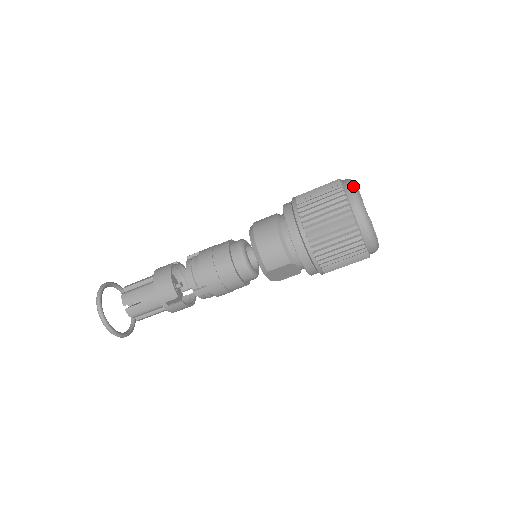
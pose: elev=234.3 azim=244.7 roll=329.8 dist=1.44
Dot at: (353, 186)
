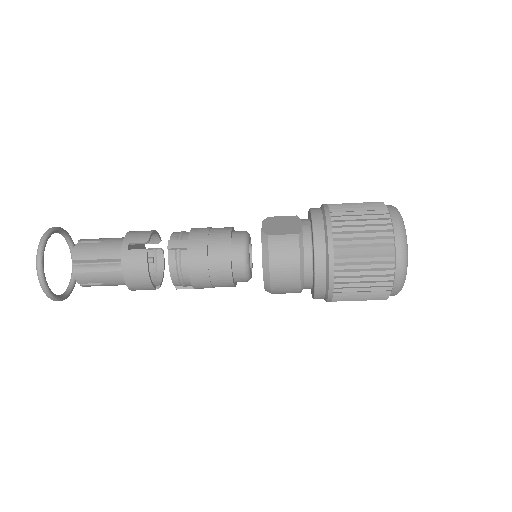
Dot at: (406, 258)
